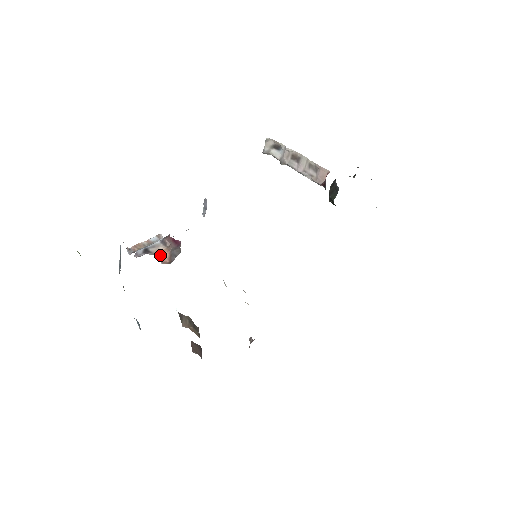
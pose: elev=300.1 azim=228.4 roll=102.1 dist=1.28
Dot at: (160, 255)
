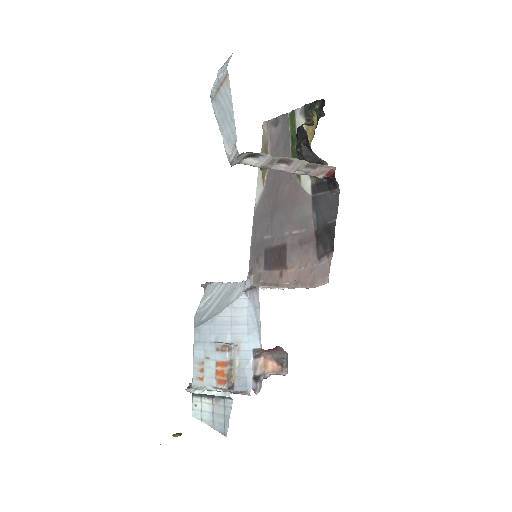
Dot at: (269, 369)
